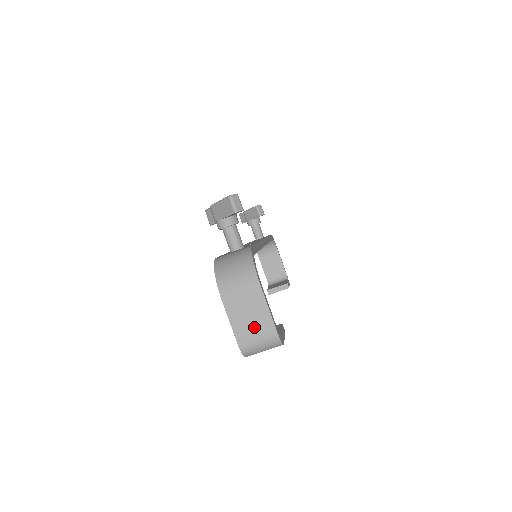
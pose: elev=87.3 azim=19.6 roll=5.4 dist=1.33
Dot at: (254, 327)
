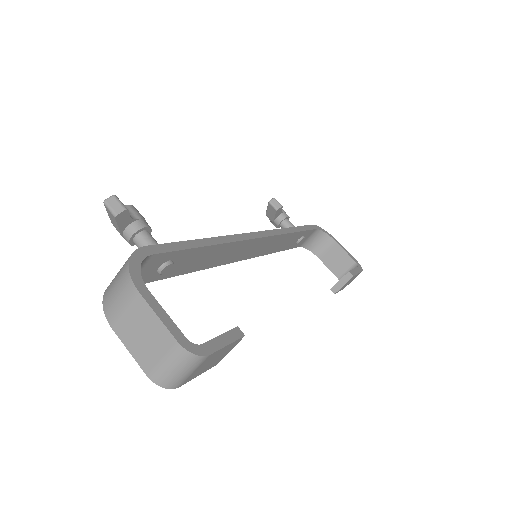
Dot at: (153, 347)
